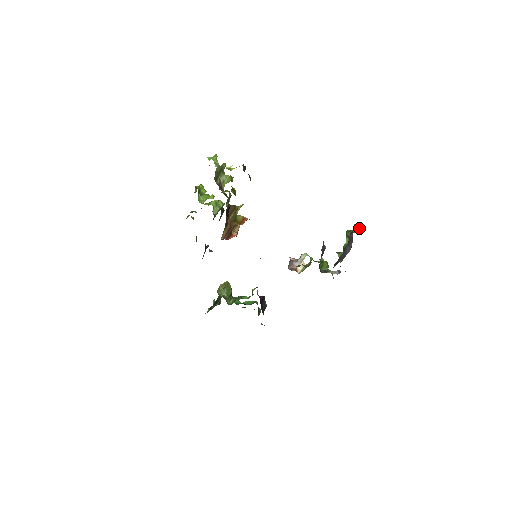
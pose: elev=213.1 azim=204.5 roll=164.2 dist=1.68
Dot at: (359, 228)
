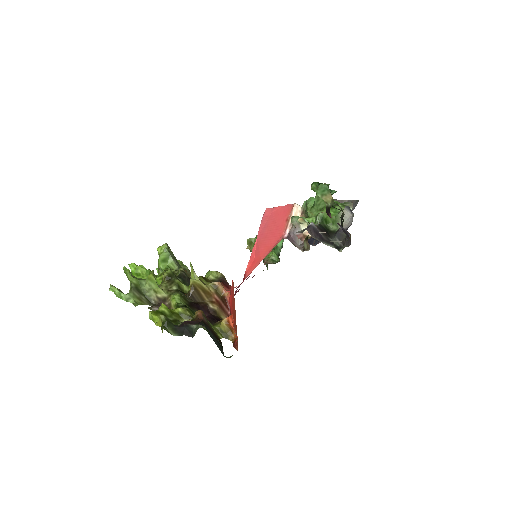
Dot at: (325, 191)
